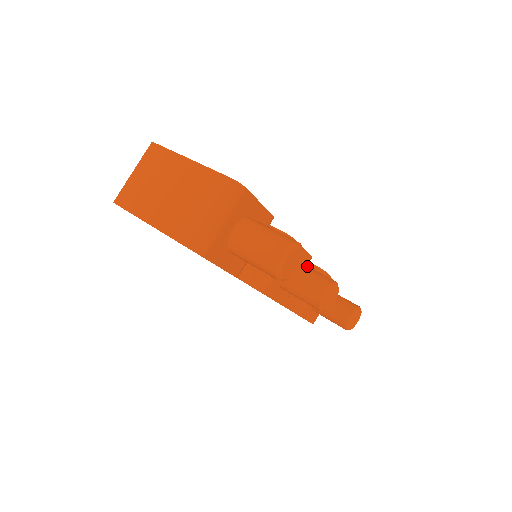
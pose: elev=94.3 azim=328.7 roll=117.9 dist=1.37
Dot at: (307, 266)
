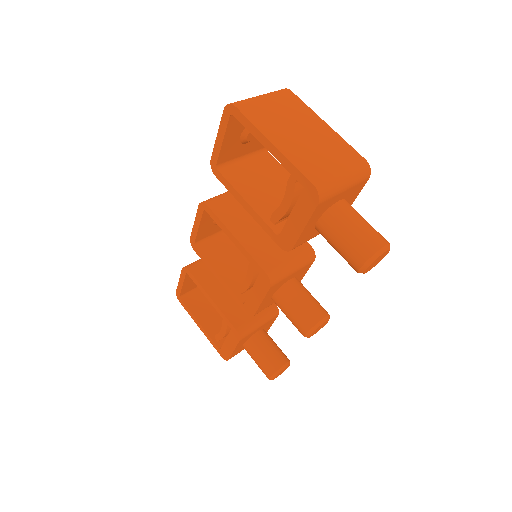
Dot at: occluded
